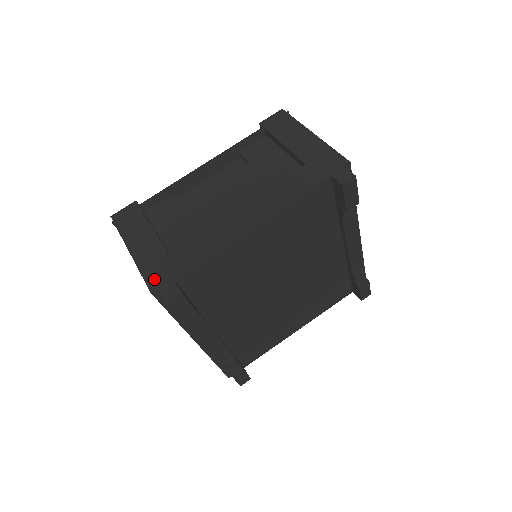
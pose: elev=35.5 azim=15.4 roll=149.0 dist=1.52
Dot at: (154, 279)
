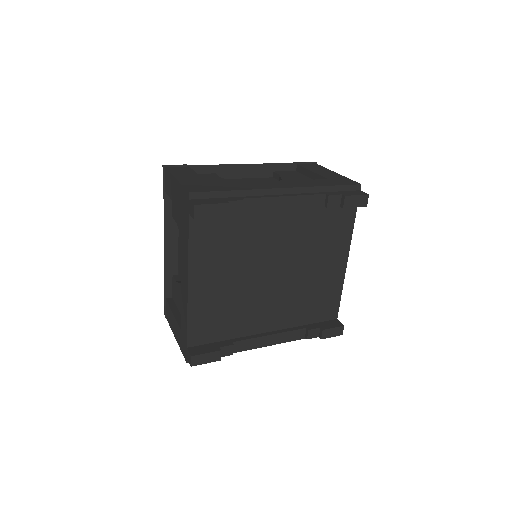
Dot at: (184, 352)
